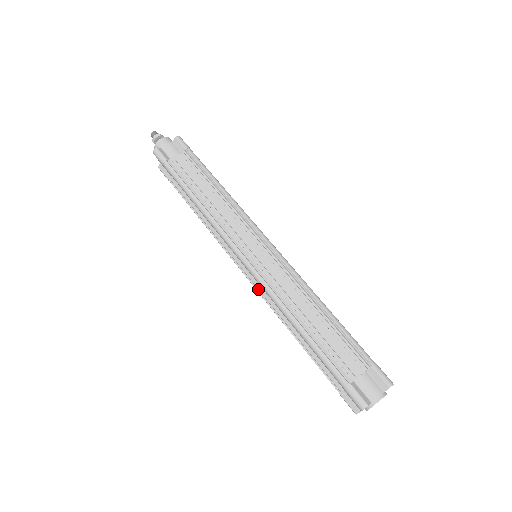
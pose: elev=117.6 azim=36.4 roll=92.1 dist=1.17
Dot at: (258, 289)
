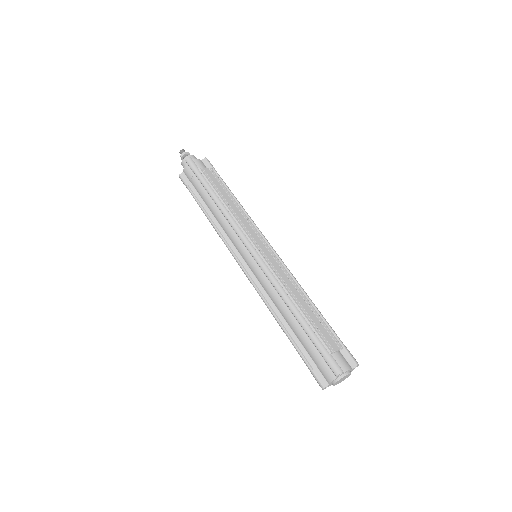
Dot at: (253, 280)
